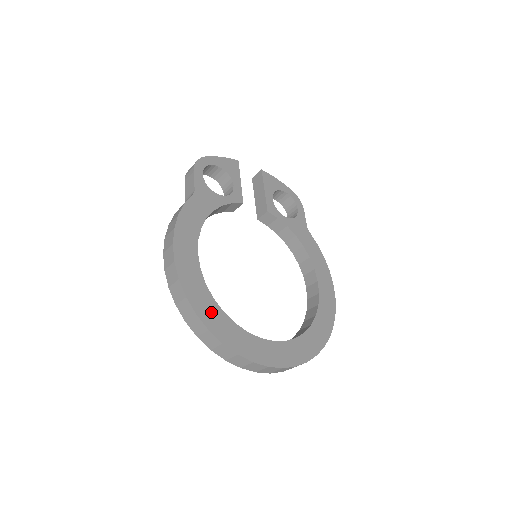
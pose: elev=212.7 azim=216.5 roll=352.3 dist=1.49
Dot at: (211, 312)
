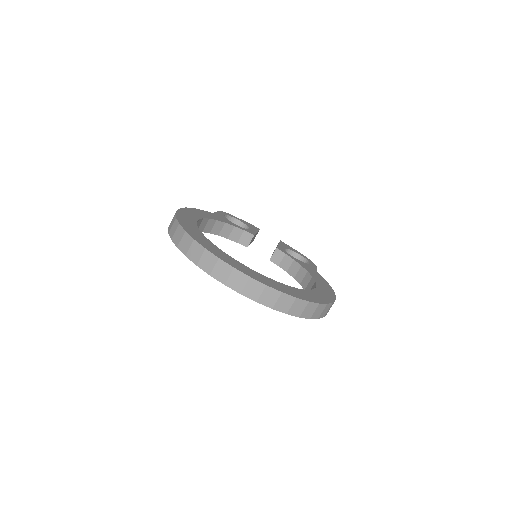
Dot at: (193, 230)
